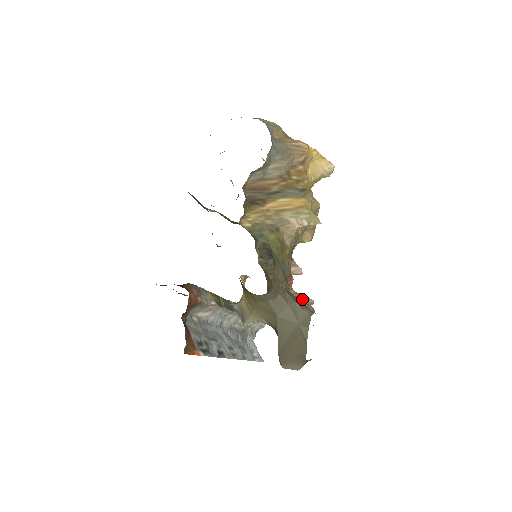
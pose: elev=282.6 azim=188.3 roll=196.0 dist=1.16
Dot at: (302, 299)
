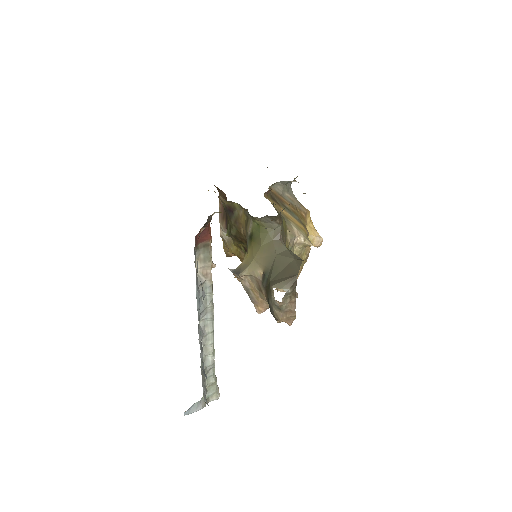
Dot at: occluded
